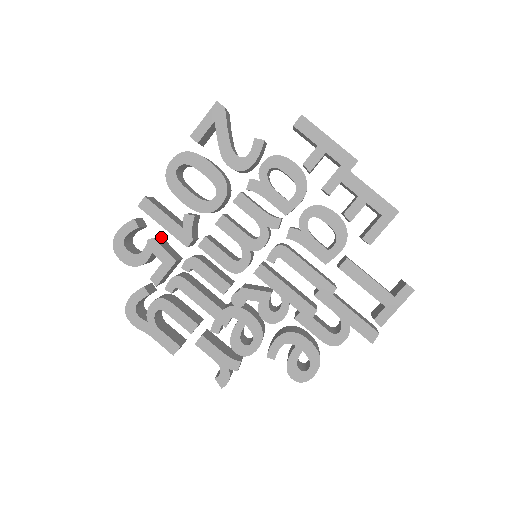
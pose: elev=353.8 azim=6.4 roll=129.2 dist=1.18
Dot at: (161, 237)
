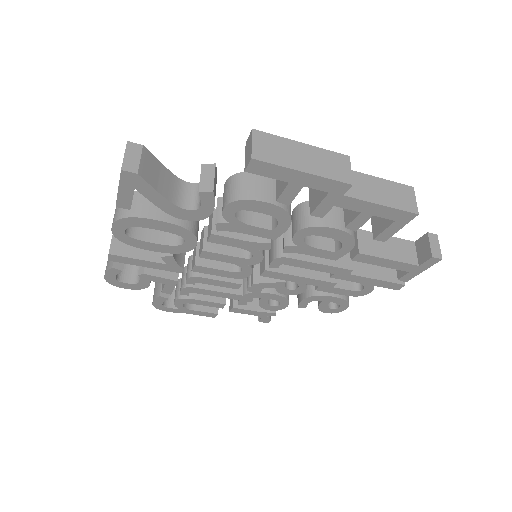
Dot at: occluded
